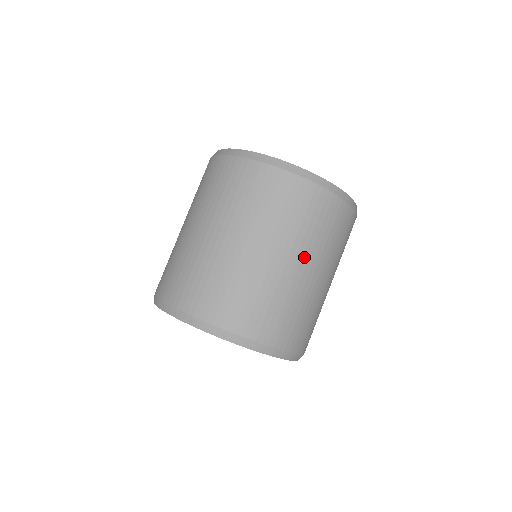
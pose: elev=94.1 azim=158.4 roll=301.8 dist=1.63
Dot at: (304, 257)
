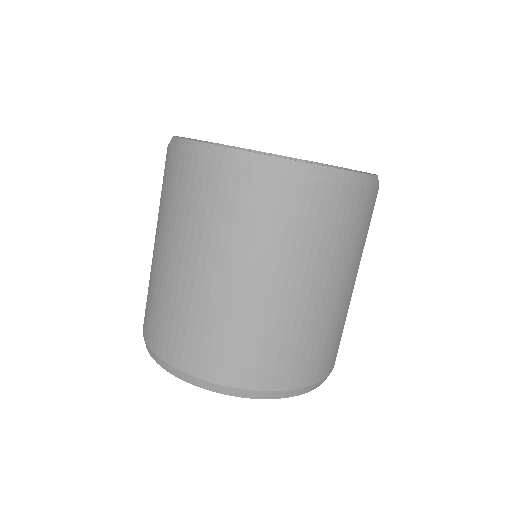
Dot at: (357, 271)
